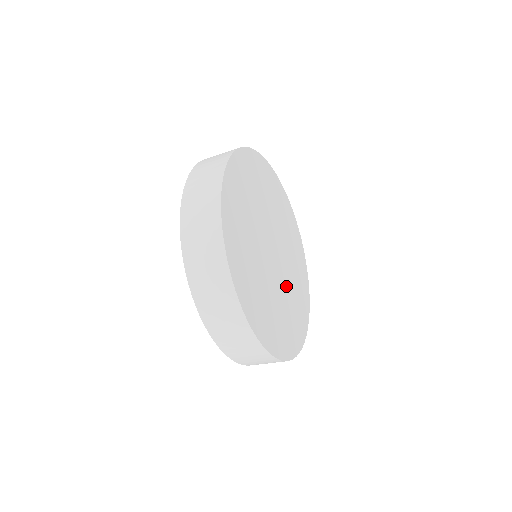
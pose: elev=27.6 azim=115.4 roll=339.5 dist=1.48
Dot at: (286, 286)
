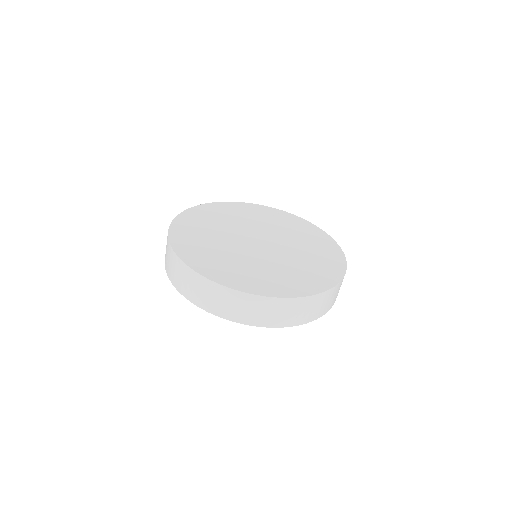
Dot at: (285, 258)
